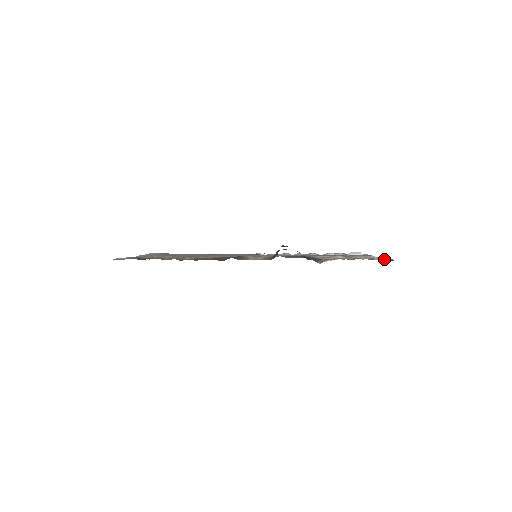
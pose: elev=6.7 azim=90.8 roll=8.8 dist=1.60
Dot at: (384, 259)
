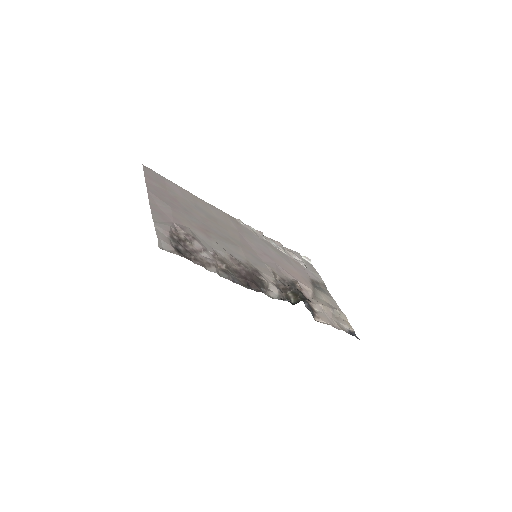
Dot at: (350, 328)
